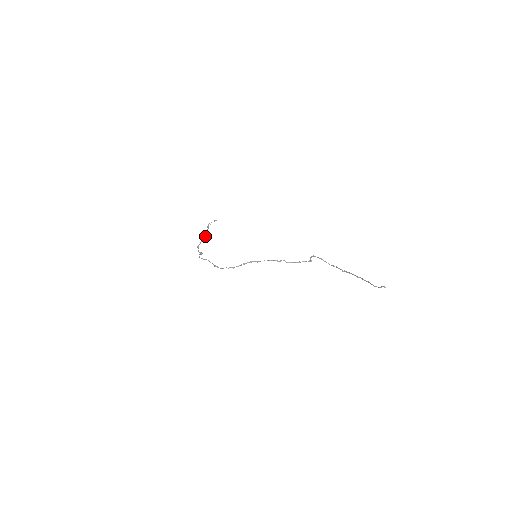
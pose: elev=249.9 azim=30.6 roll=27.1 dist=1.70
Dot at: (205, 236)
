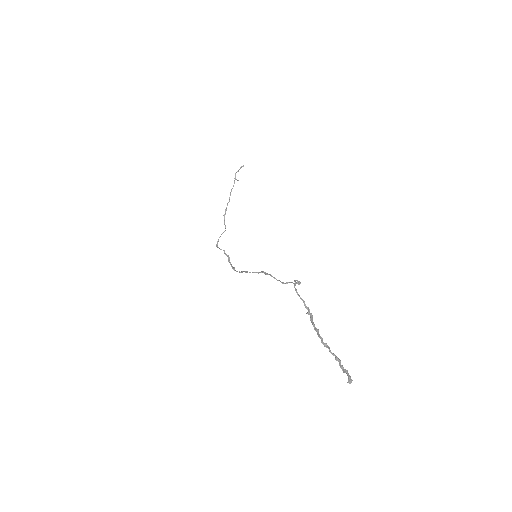
Dot at: (229, 200)
